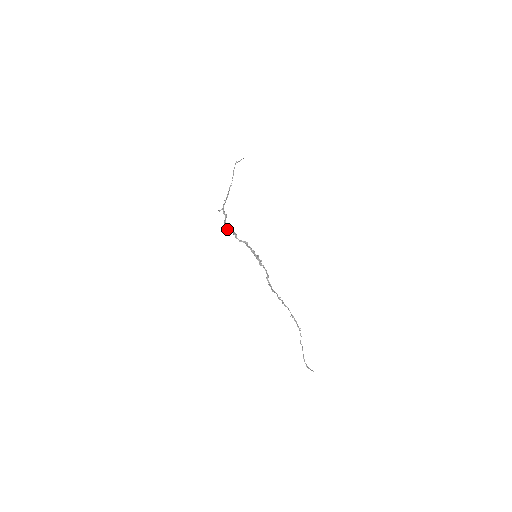
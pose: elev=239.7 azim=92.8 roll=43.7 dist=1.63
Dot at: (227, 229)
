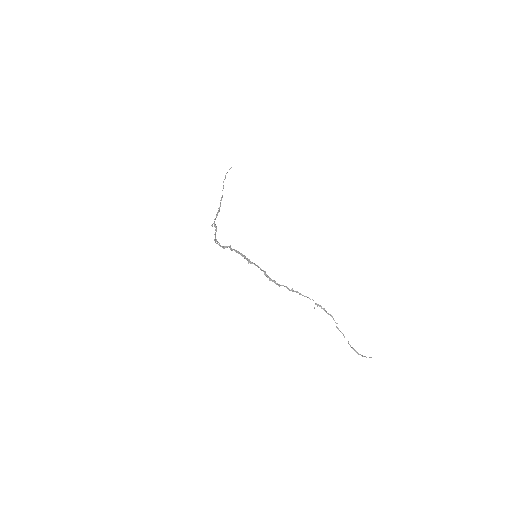
Dot at: occluded
